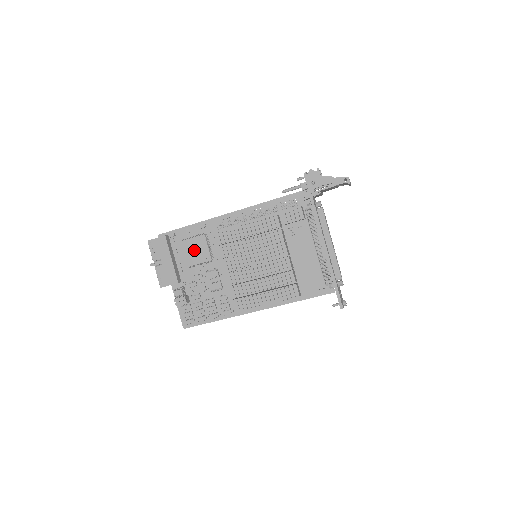
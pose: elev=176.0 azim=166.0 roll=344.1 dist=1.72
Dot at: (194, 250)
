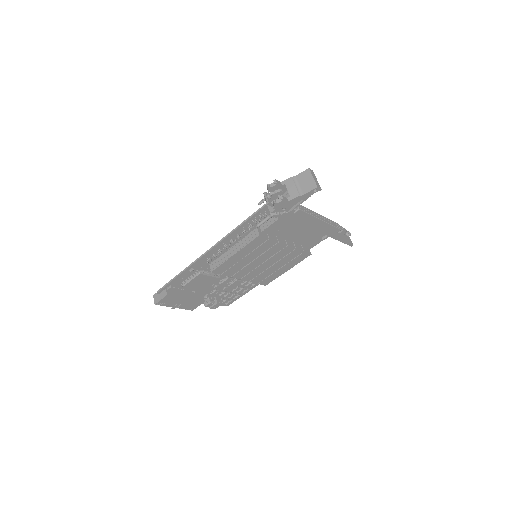
Dot at: (199, 284)
